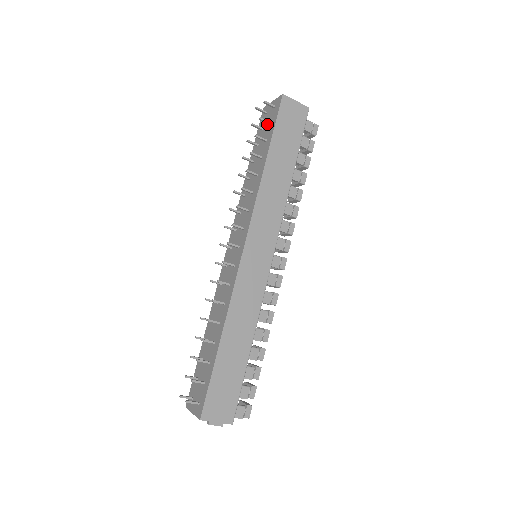
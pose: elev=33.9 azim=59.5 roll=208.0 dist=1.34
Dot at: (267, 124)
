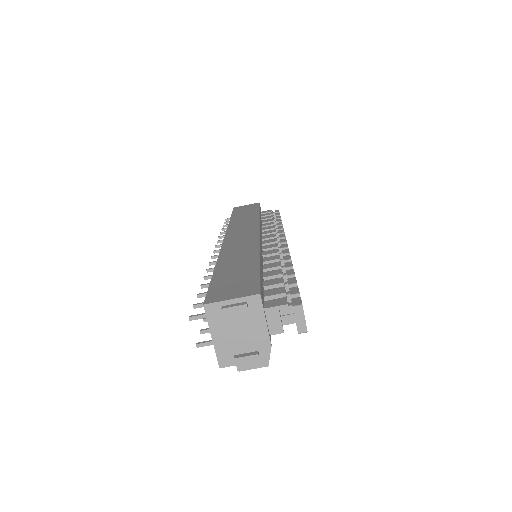
Dot at: occluded
